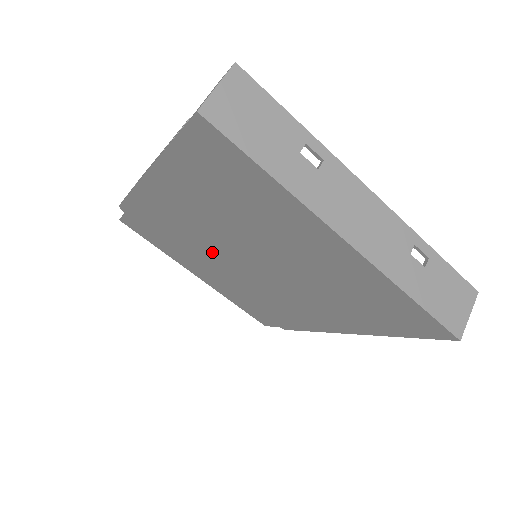
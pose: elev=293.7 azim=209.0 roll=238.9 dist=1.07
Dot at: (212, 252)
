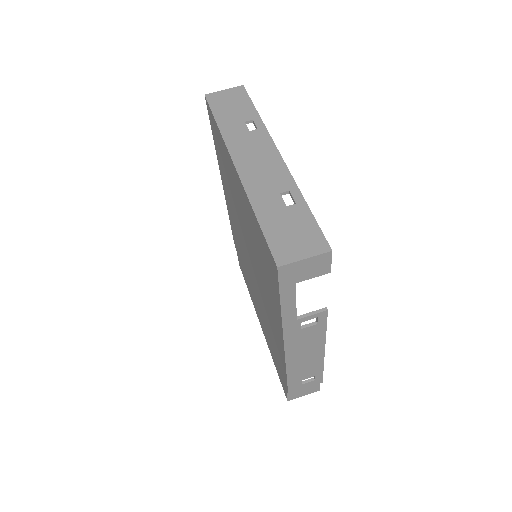
Dot at: (247, 264)
